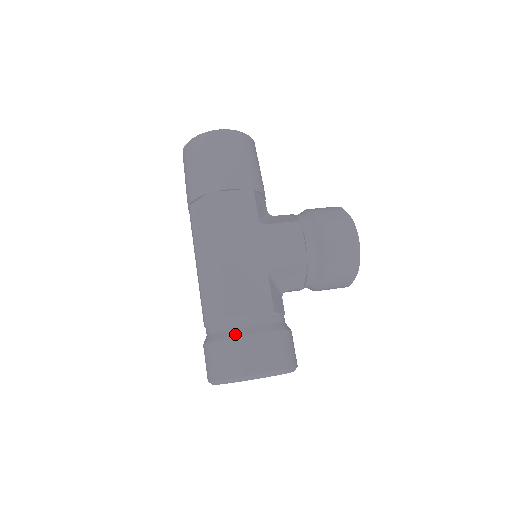
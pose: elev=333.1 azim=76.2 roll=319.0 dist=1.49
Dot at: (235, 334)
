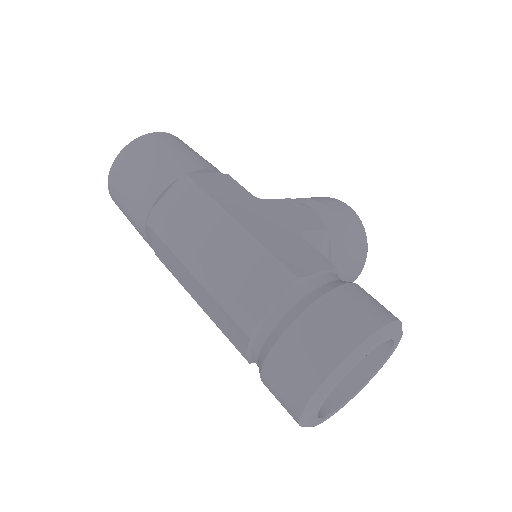
Dot at: (321, 292)
